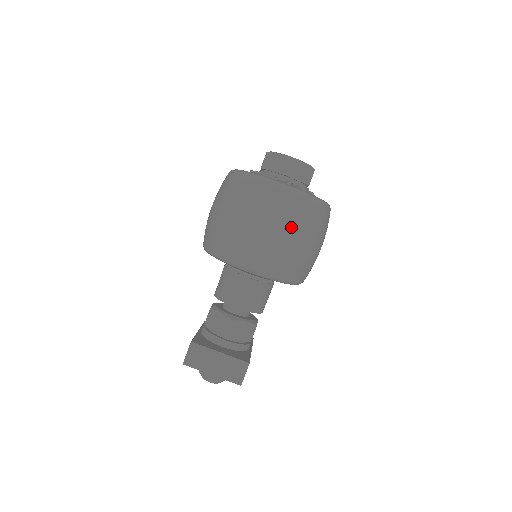
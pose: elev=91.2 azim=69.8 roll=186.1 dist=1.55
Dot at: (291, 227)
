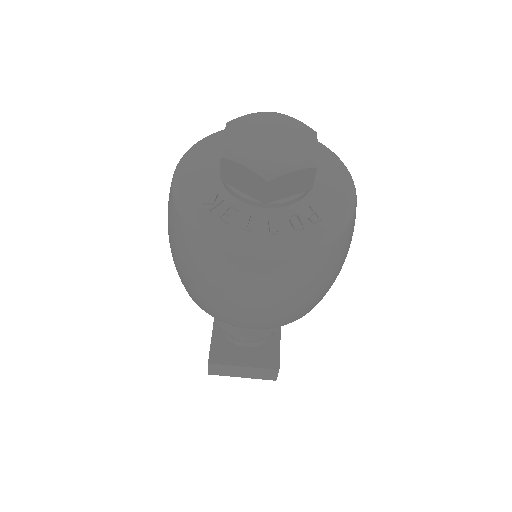
Dot at: (292, 294)
